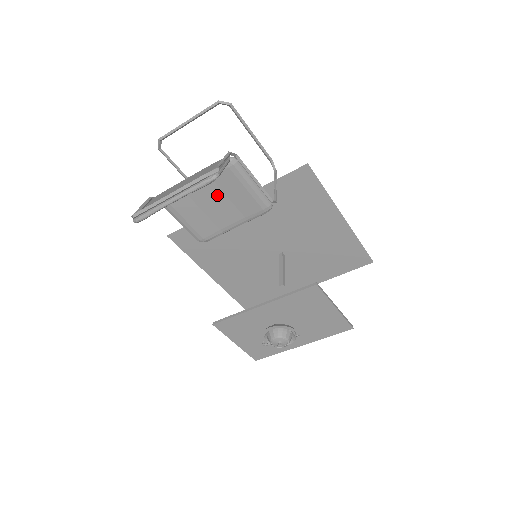
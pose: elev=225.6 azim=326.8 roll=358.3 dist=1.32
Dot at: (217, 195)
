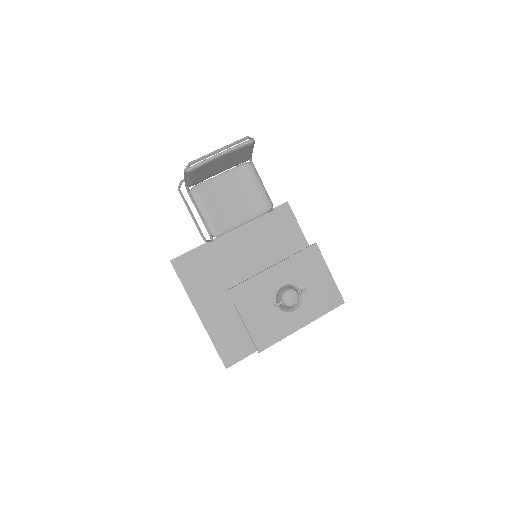
Dot at: (235, 190)
